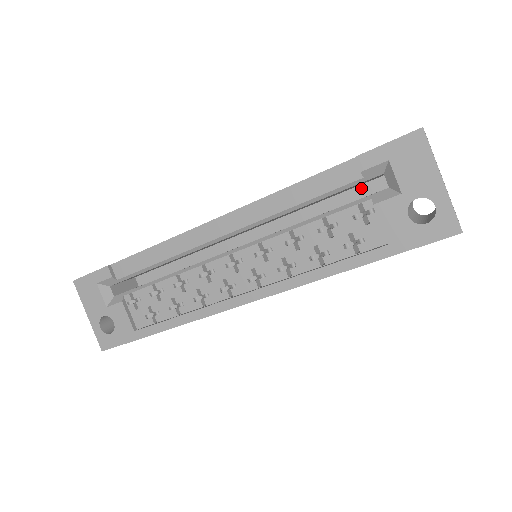
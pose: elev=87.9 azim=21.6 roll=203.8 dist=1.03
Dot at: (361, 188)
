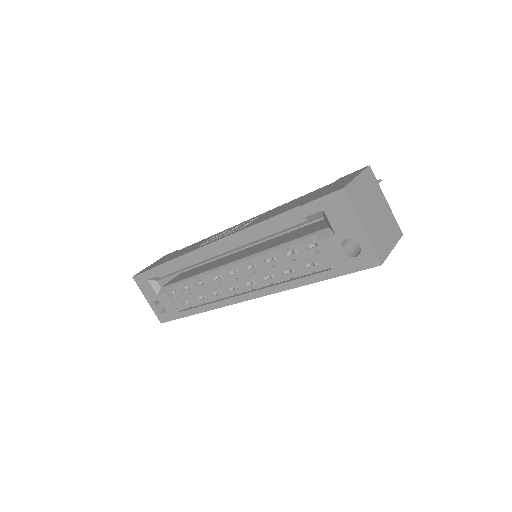
Dot at: occluded
